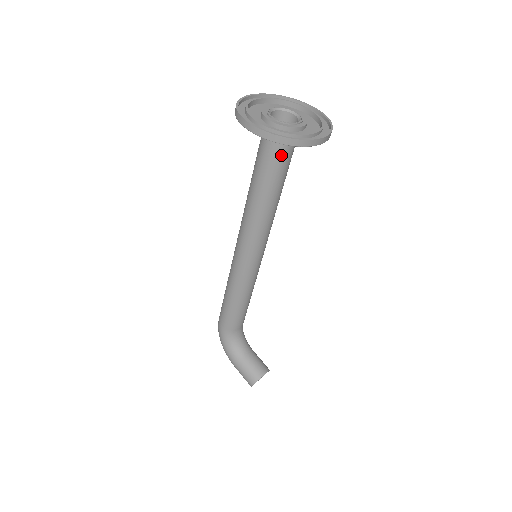
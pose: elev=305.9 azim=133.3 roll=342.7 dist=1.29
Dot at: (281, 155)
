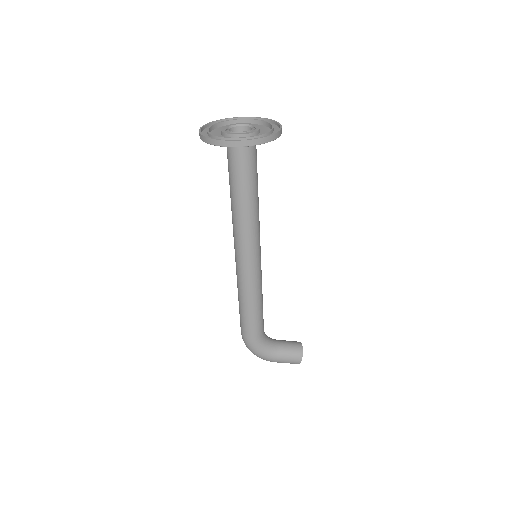
Dot at: (255, 158)
